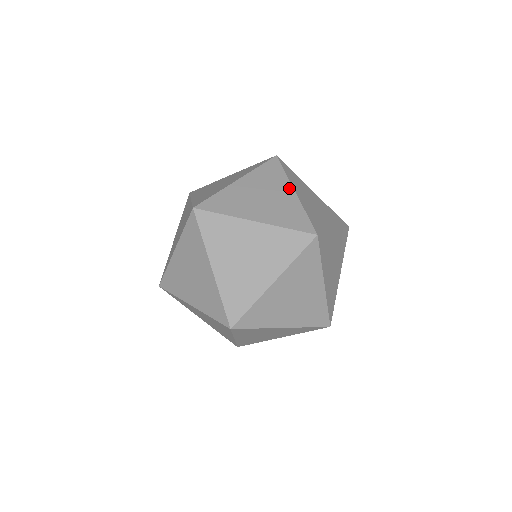
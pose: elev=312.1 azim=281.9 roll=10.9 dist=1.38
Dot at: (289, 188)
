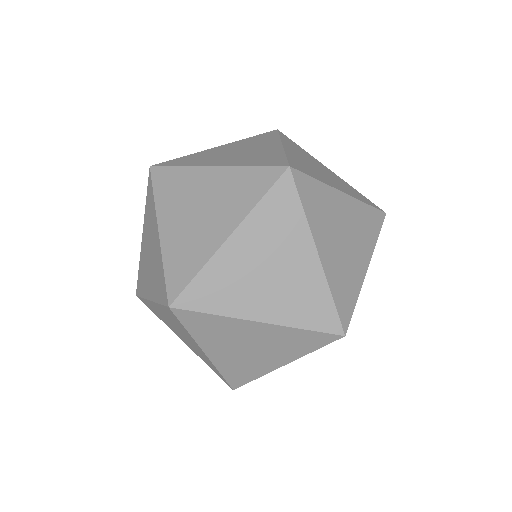
Dot at: (323, 165)
